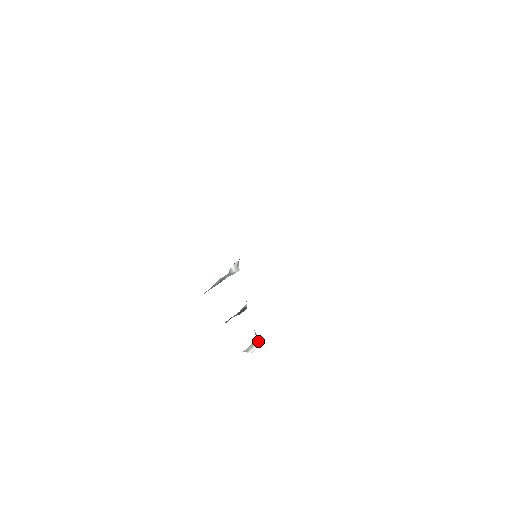
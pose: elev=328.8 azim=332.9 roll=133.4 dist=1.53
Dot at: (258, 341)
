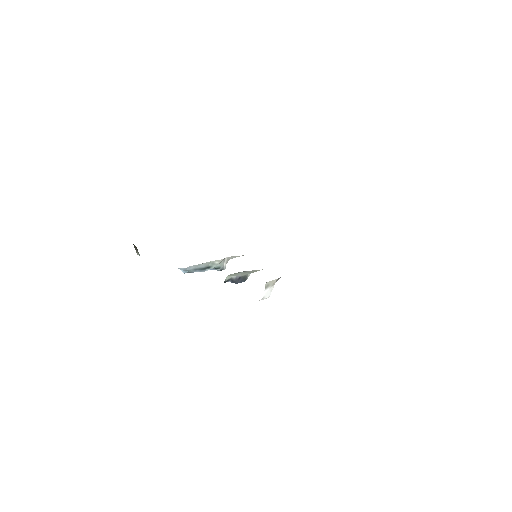
Dot at: occluded
